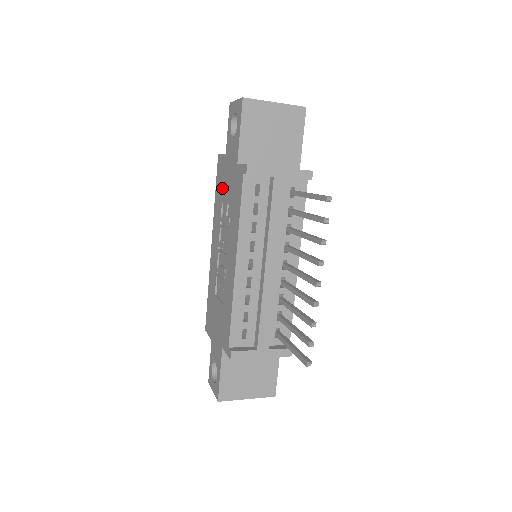
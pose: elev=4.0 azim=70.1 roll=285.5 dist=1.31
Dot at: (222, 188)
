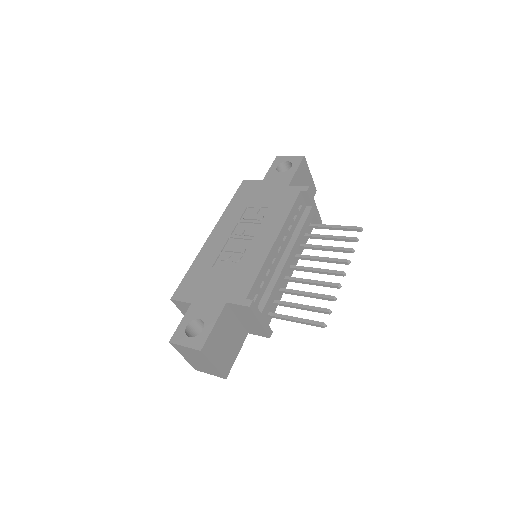
Dot at: (250, 198)
